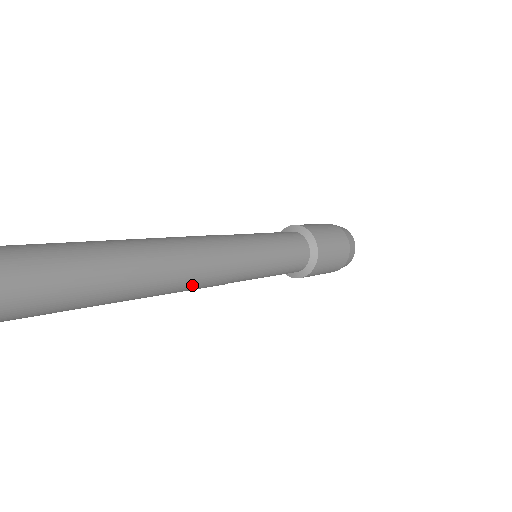
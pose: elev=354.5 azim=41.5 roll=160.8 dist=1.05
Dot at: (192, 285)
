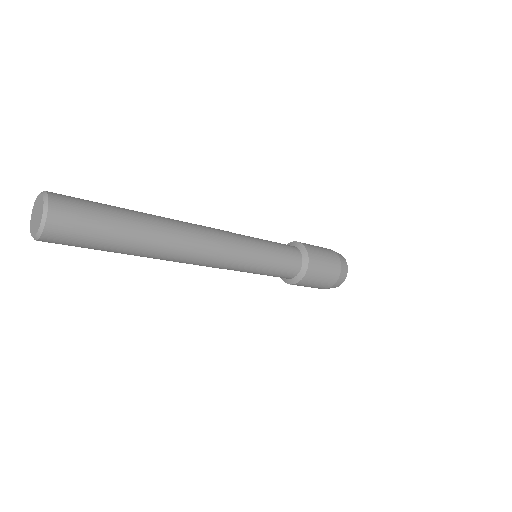
Dot at: (201, 248)
